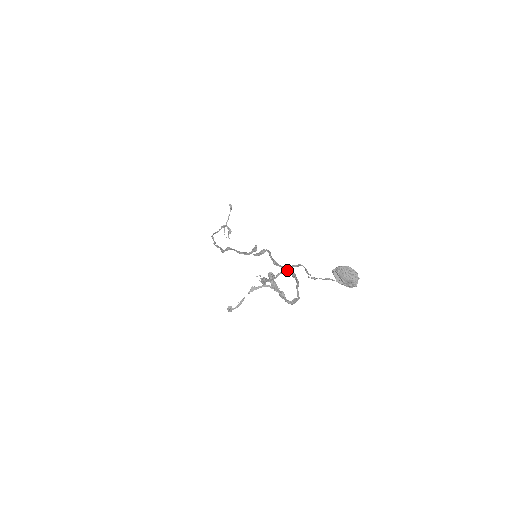
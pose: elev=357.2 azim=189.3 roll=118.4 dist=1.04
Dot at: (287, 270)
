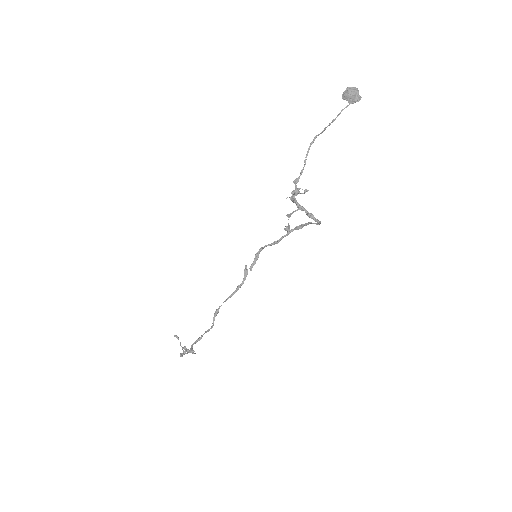
Dot at: (291, 231)
